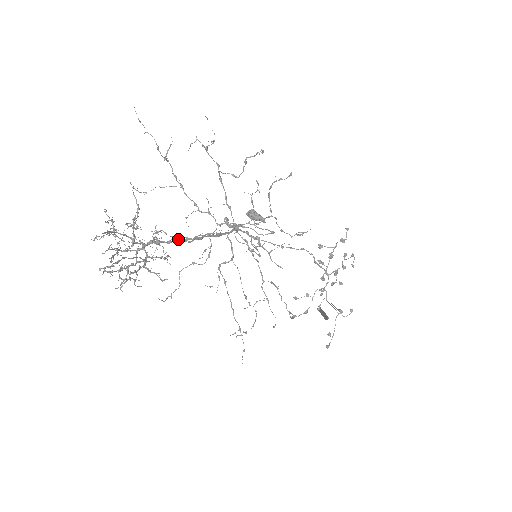
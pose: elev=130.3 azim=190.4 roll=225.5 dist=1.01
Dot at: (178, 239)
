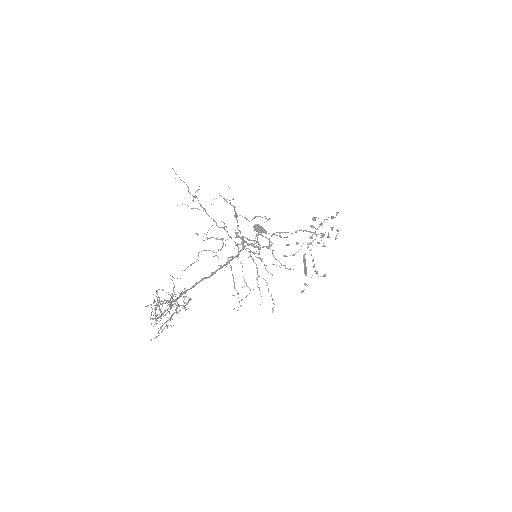
Dot at: (199, 281)
